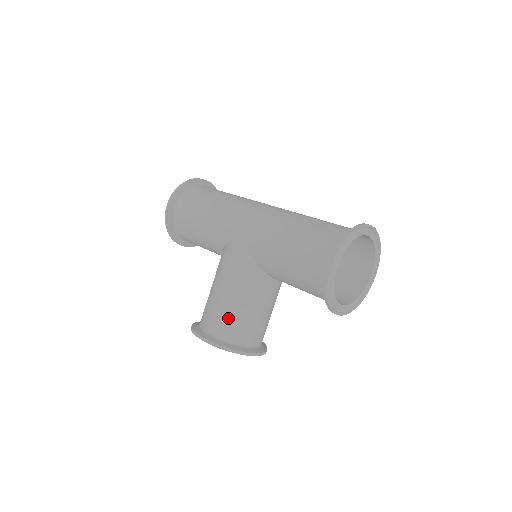
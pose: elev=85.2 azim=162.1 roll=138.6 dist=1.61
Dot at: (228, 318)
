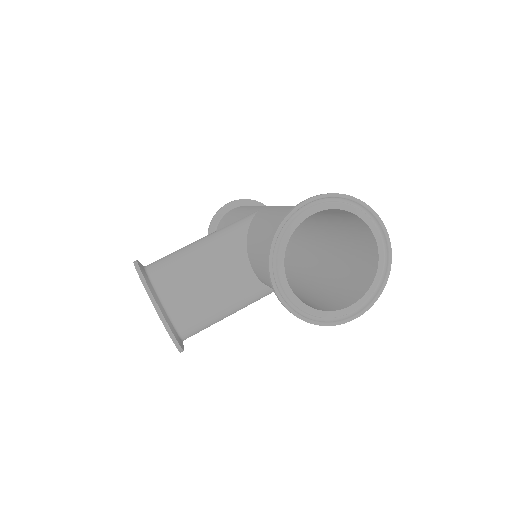
Dot at: (175, 260)
